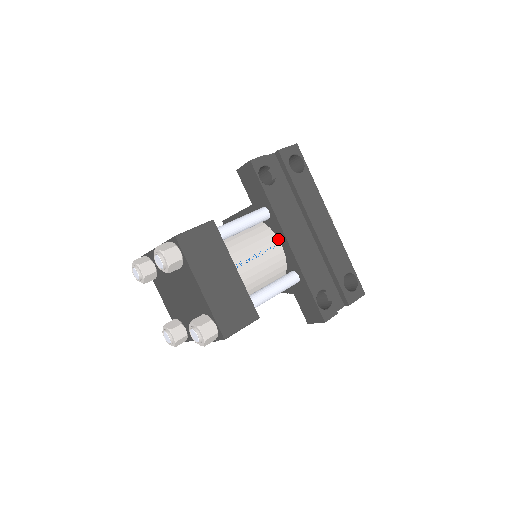
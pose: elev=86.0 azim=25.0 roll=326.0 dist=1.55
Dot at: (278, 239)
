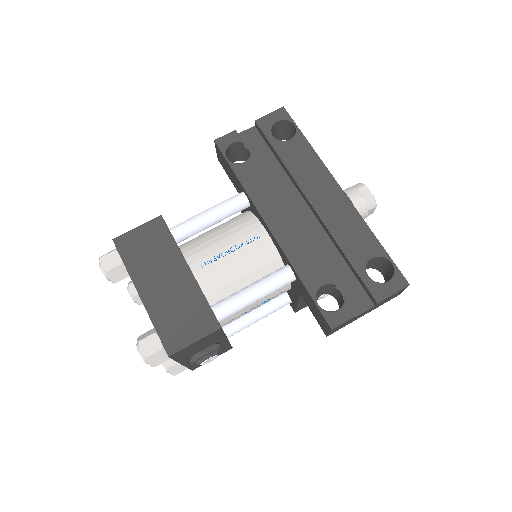
Dot at: (263, 227)
